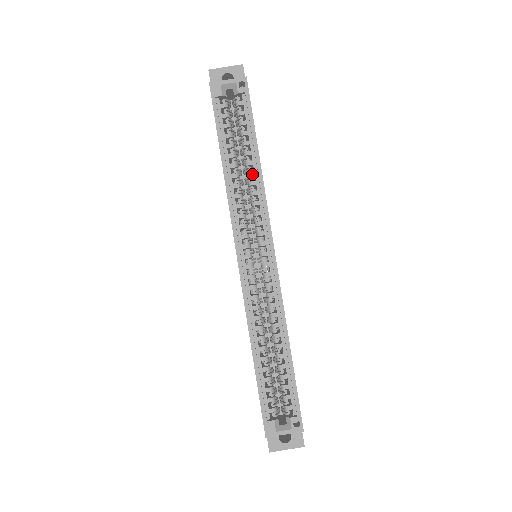
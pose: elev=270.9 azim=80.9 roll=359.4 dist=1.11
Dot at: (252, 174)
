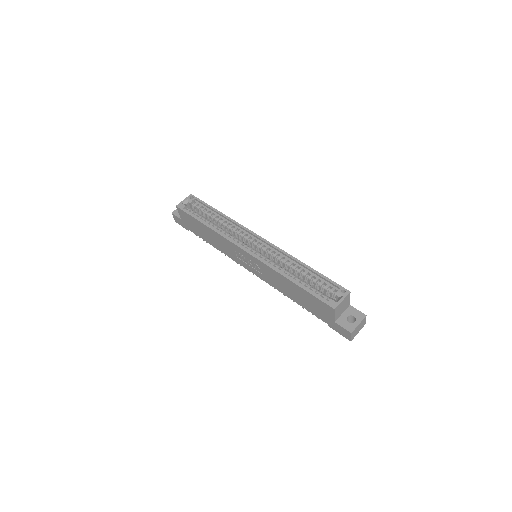
Dot at: (224, 221)
